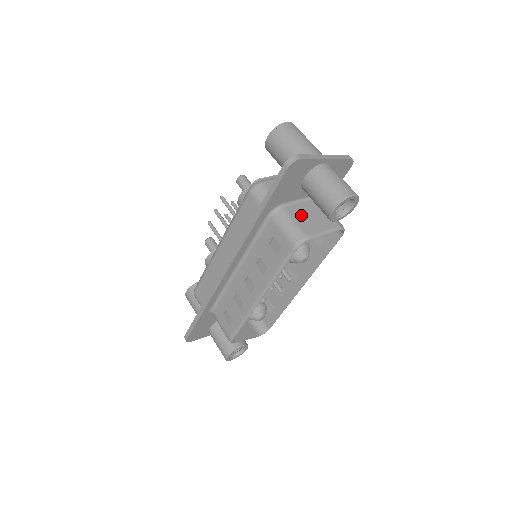
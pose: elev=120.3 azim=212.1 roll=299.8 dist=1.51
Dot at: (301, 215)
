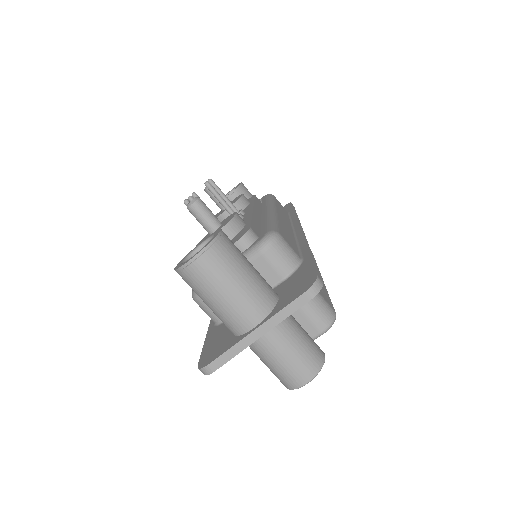
Dot at: occluded
